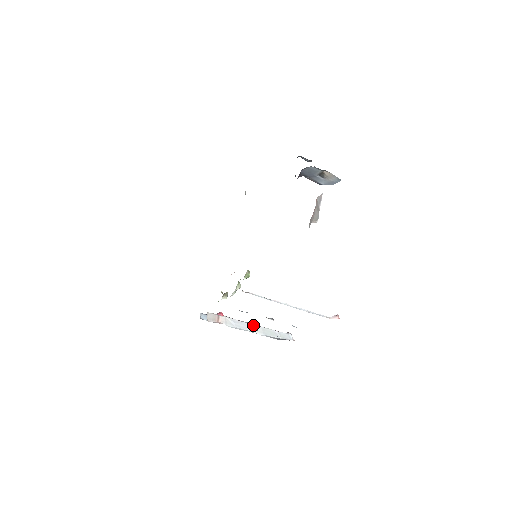
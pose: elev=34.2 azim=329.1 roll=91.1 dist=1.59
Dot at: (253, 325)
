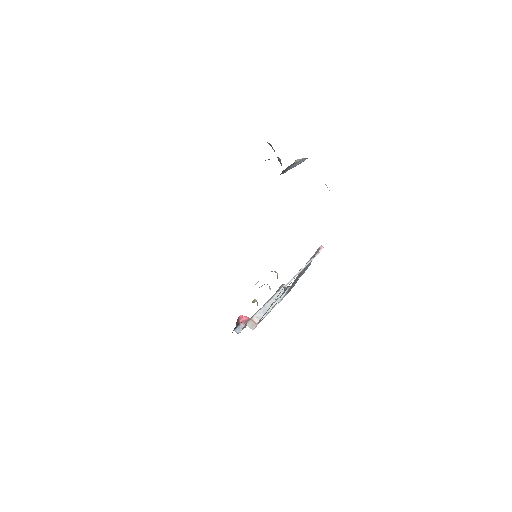
Dot at: (268, 303)
